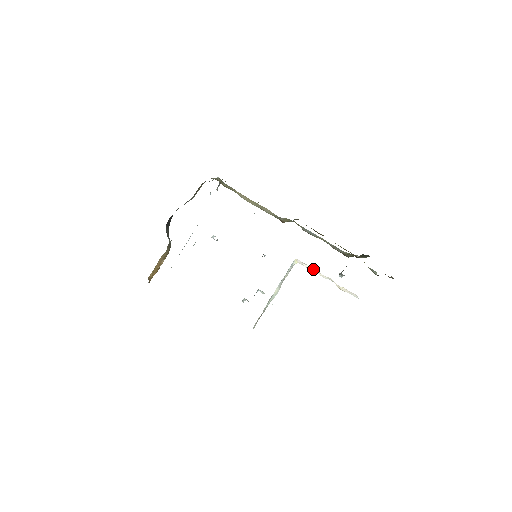
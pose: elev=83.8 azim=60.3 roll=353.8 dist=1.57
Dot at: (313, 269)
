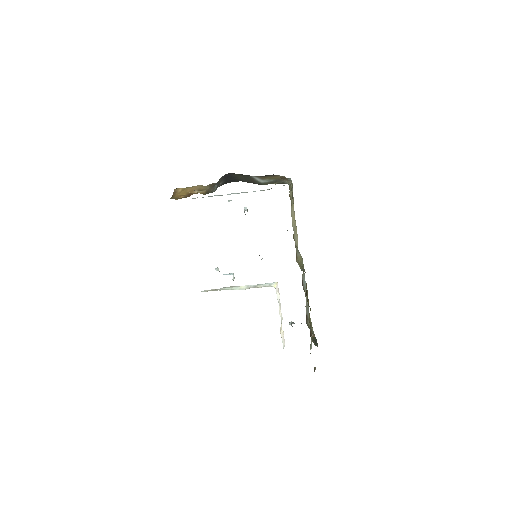
Dot at: occluded
